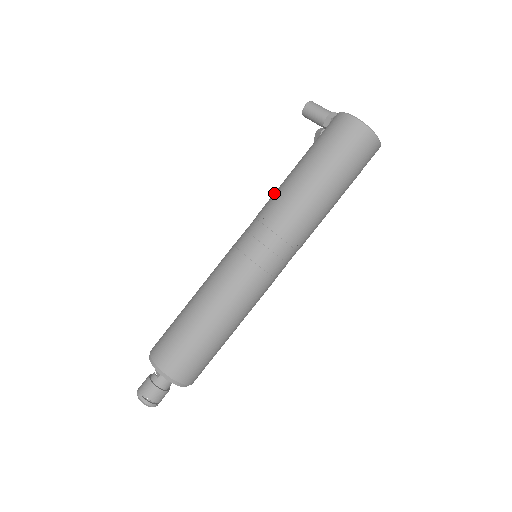
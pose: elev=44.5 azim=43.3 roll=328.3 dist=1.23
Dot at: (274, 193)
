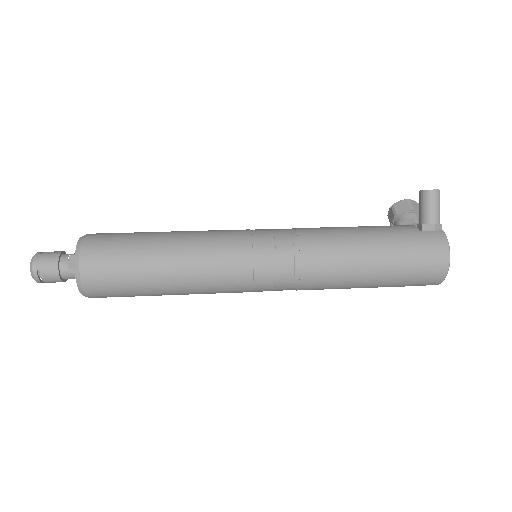
Dot at: (329, 234)
